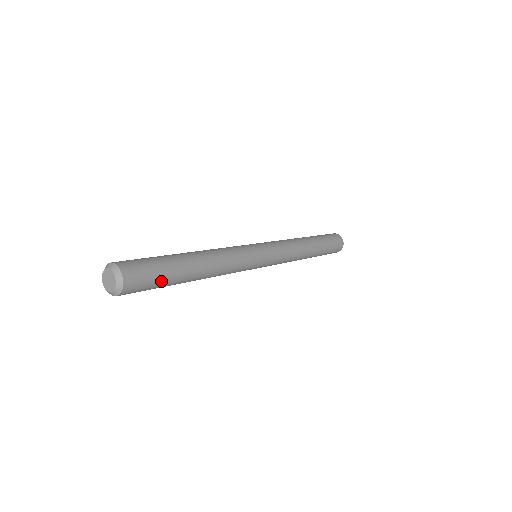
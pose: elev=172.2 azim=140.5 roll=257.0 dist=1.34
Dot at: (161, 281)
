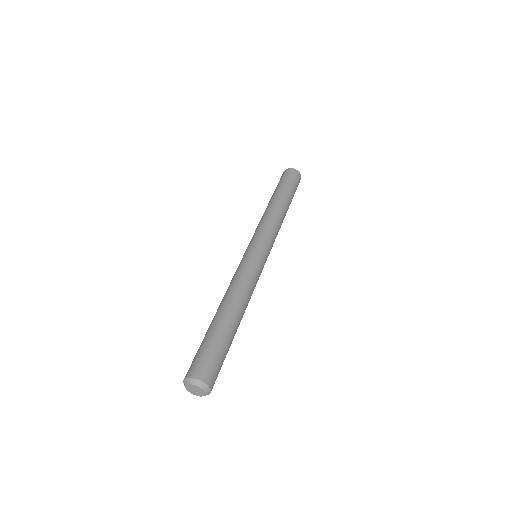
Dot at: occluded
